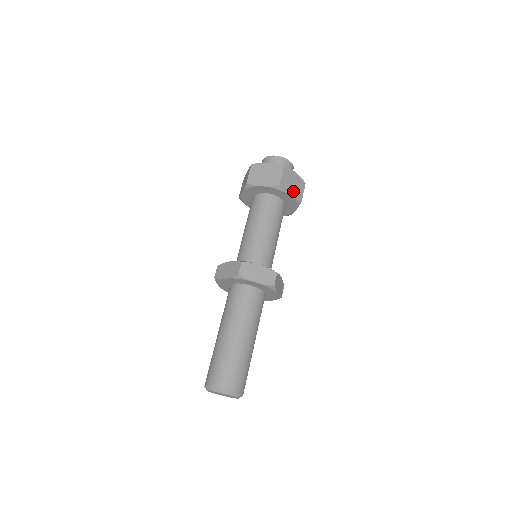
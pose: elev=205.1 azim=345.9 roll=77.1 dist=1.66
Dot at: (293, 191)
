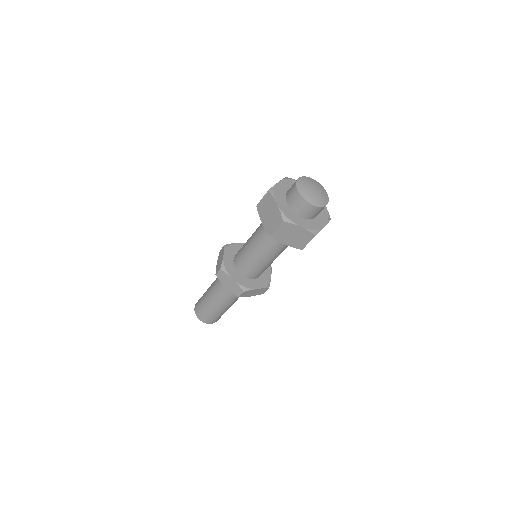
Dot at: (291, 241)
